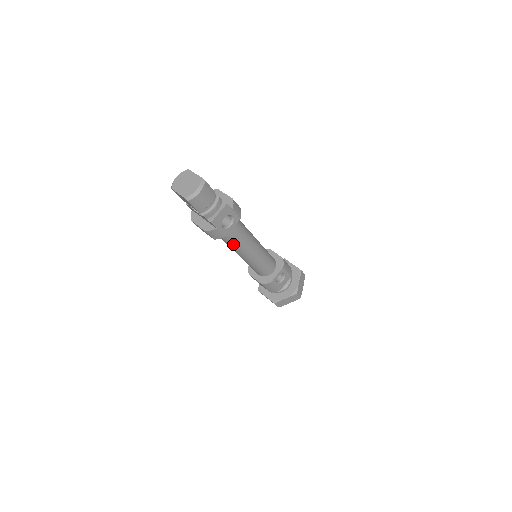
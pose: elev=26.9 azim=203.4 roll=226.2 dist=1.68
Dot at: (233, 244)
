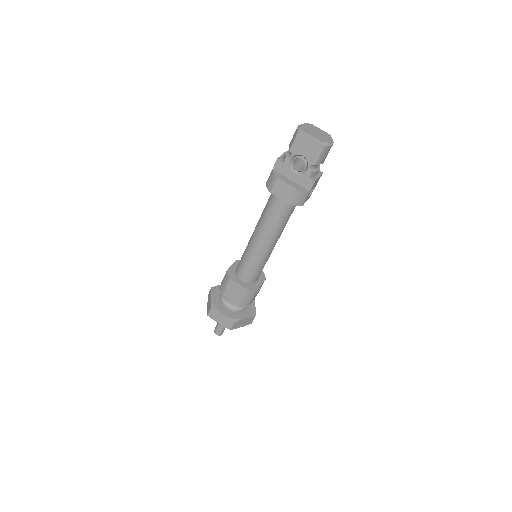
Dot at: (279, 224)
